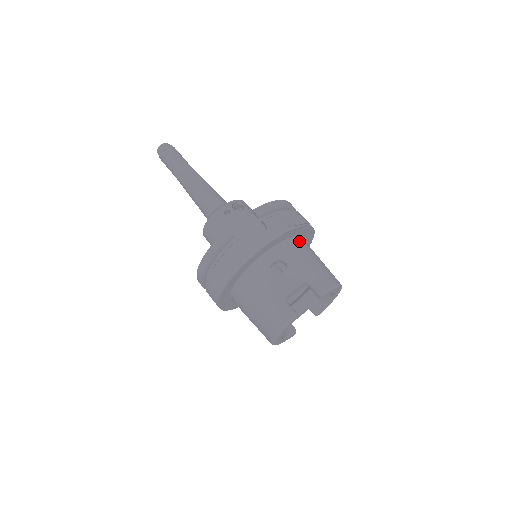
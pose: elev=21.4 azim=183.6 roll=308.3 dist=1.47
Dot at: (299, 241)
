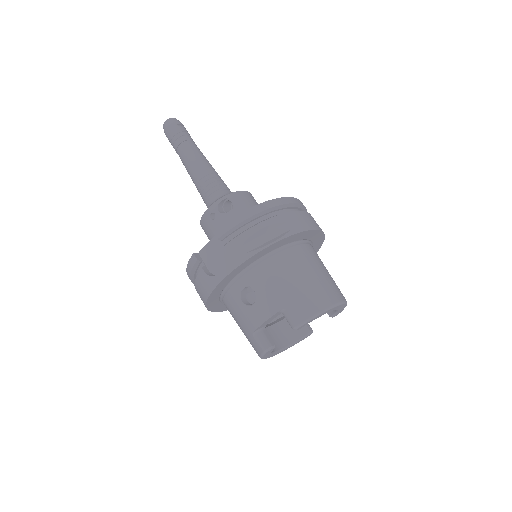
Dot at: (278, 256)
